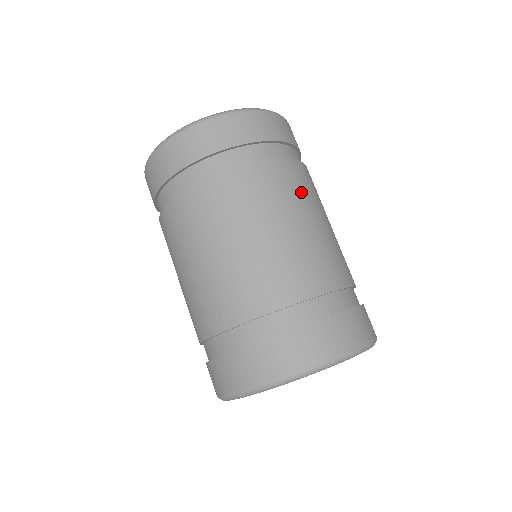
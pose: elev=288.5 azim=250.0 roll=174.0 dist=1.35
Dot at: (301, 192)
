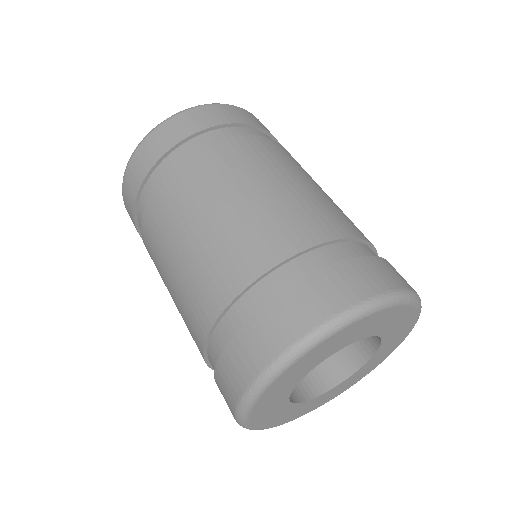
Dot at: (221, 173)
